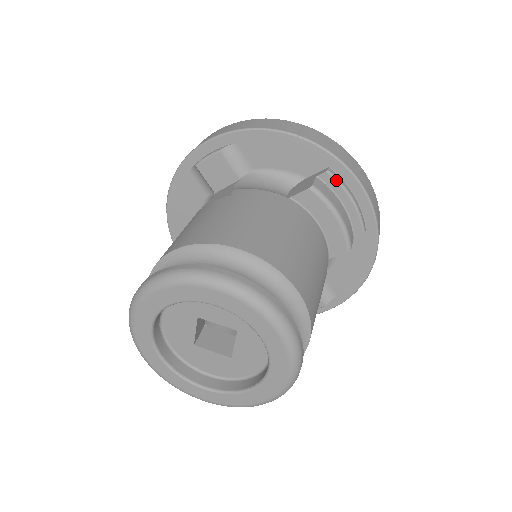
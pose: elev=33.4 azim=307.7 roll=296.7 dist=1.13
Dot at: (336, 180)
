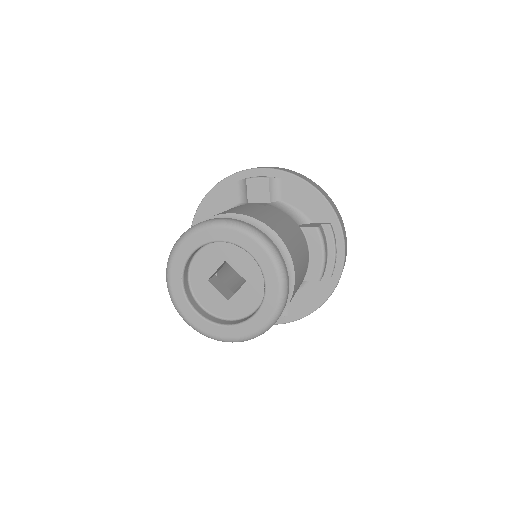
Dot at: (332, 233)
